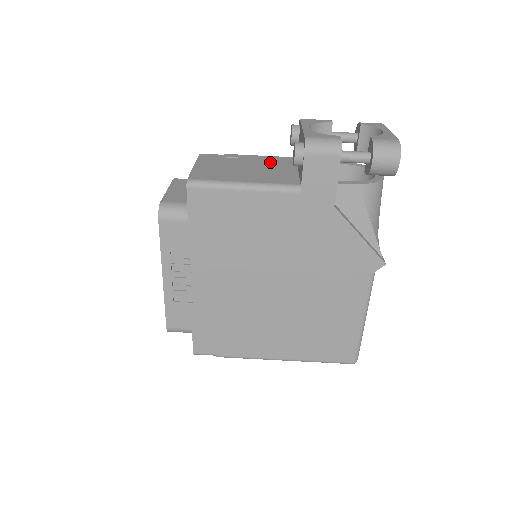
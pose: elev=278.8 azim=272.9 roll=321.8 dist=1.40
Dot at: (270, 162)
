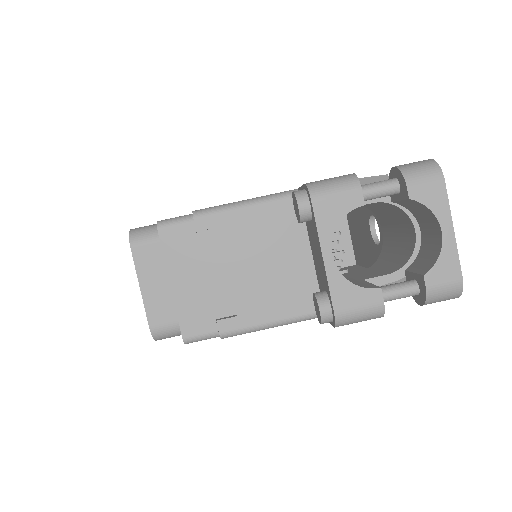
Dot at: (268, 235)
